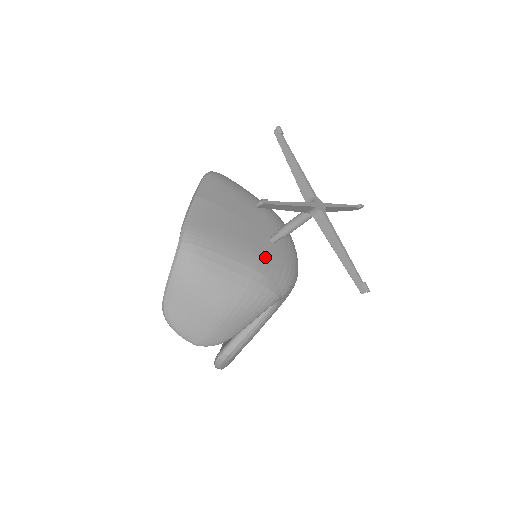
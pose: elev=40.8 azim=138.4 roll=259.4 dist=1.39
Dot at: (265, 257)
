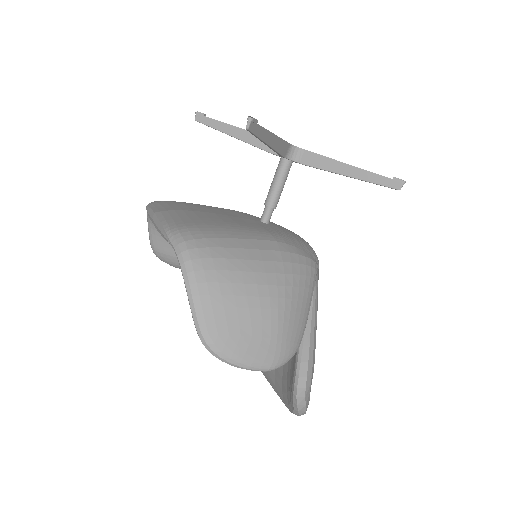
Dot at: (273, 231)
